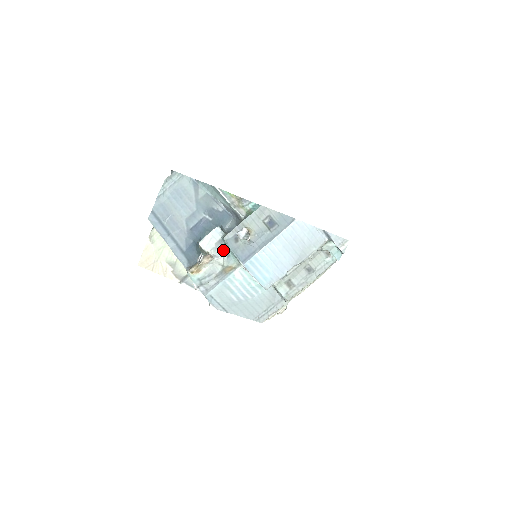
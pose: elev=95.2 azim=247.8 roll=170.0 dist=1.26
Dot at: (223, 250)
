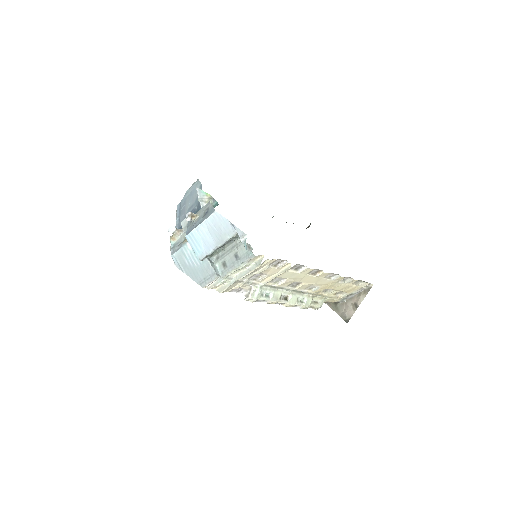
Dot at: occluded
